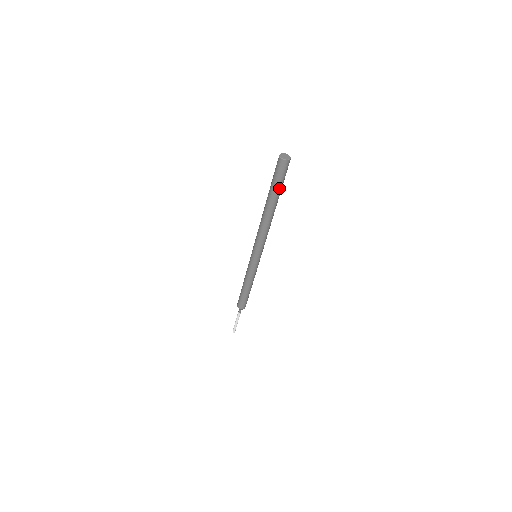
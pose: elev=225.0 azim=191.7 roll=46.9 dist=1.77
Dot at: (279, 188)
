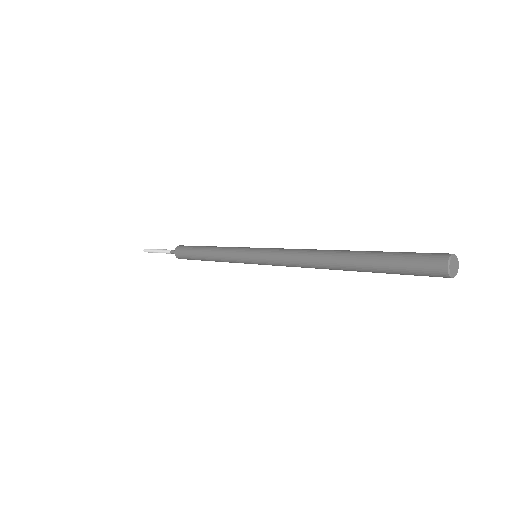
Dot at: occluded
